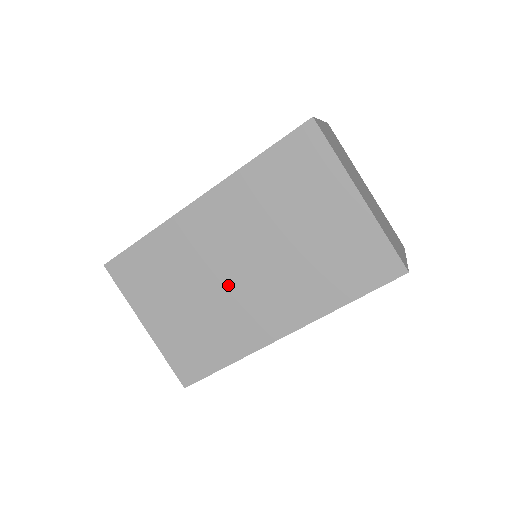
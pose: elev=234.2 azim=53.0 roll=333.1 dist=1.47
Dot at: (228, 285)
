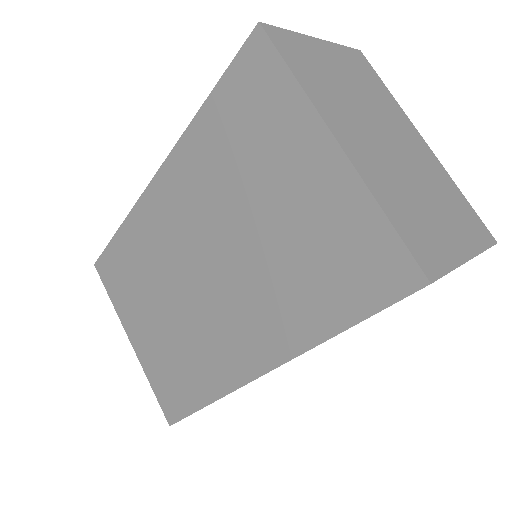
Dot at: (194, 294)
